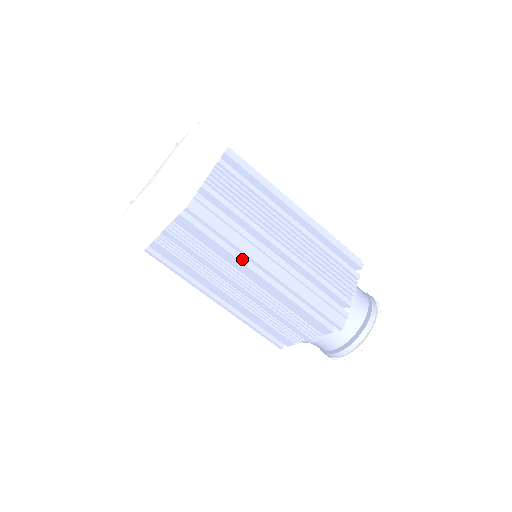
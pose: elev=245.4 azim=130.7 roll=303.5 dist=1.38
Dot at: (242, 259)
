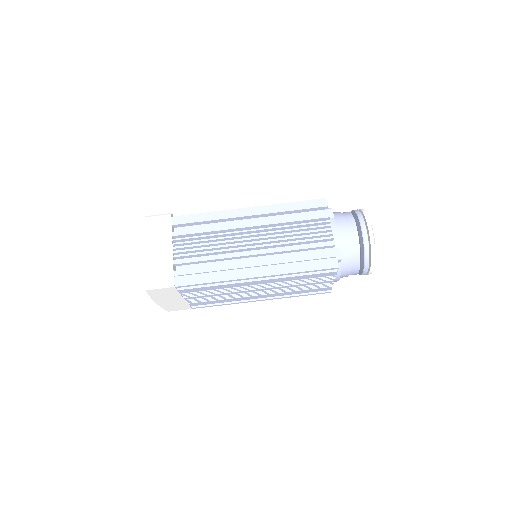
Dot at: (236, 281)
